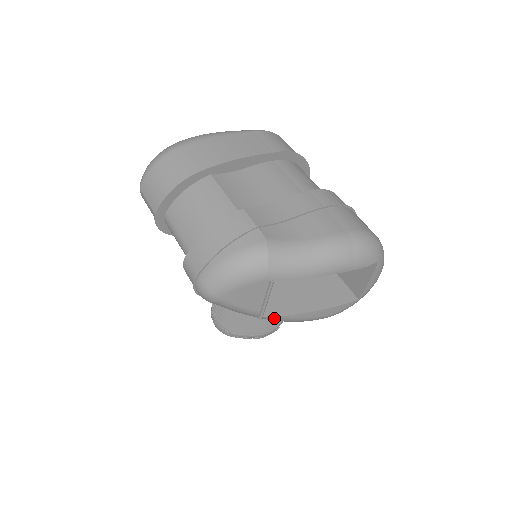
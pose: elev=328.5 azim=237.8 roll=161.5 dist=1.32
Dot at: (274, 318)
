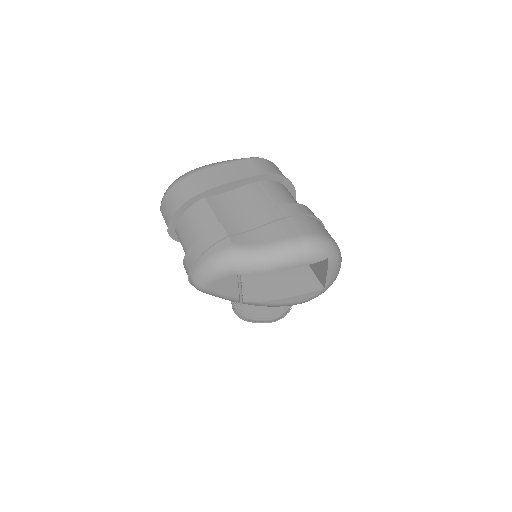
Dot at: (253, 303)
